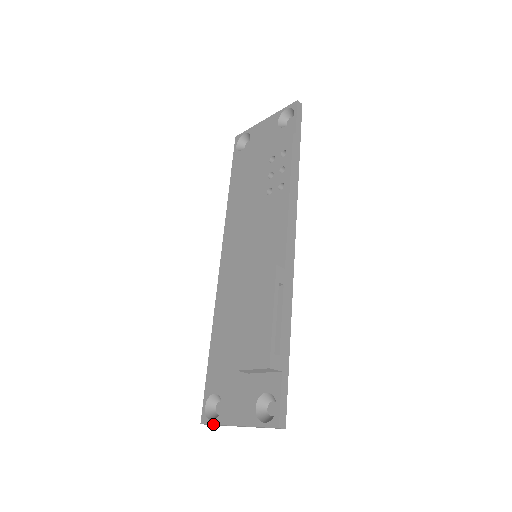
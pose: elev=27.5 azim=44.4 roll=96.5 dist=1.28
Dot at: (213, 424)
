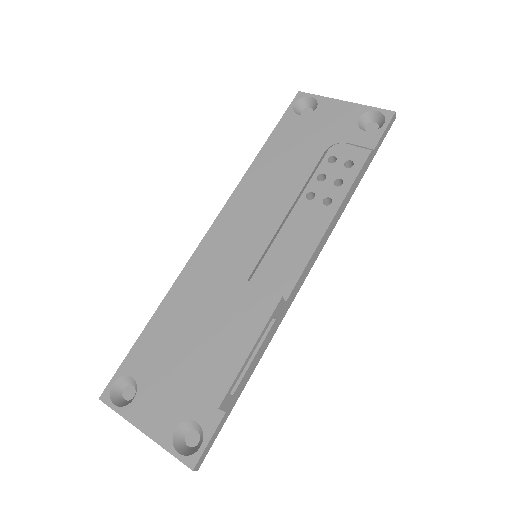
Dot at: (115, 410)
